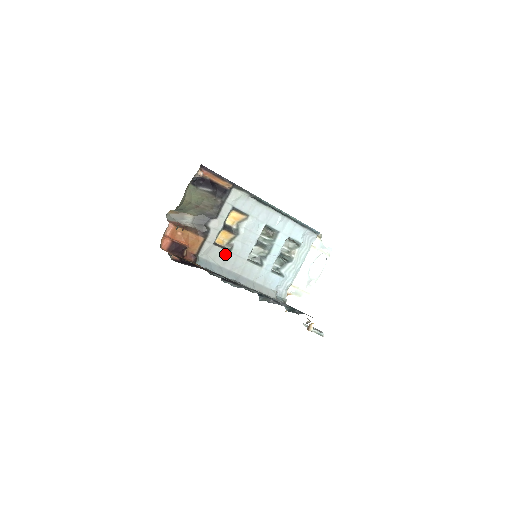
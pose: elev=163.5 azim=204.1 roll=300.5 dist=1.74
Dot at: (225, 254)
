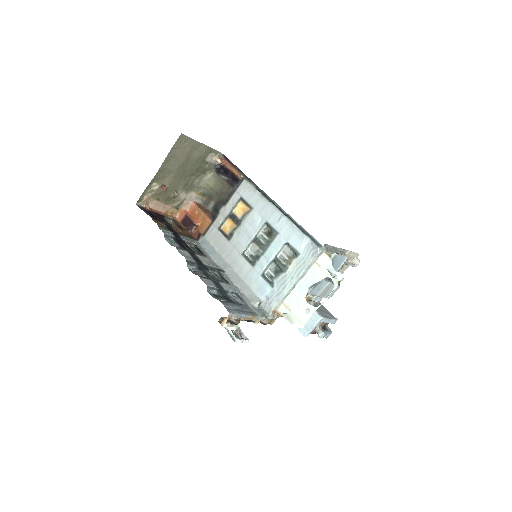
Dot at: (225, 242)
